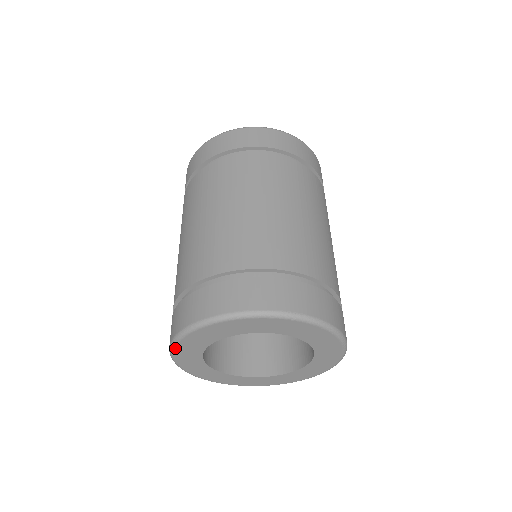
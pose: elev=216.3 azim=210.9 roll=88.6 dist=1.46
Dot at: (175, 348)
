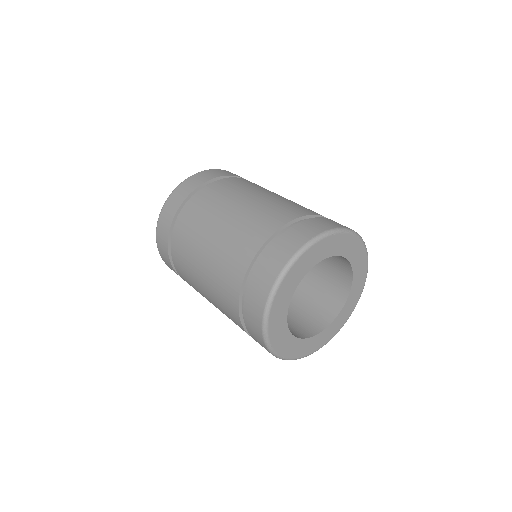
Dot at: (271, 308)
